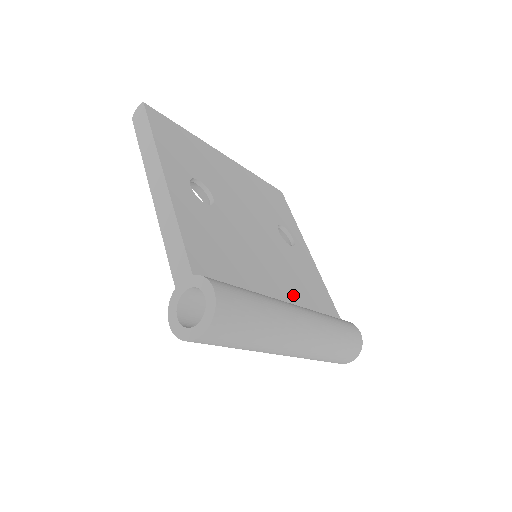
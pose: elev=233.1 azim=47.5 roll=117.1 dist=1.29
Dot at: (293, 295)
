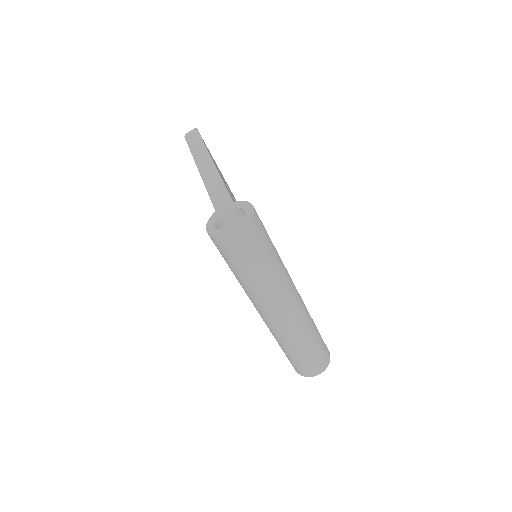
Dot at: occluded
